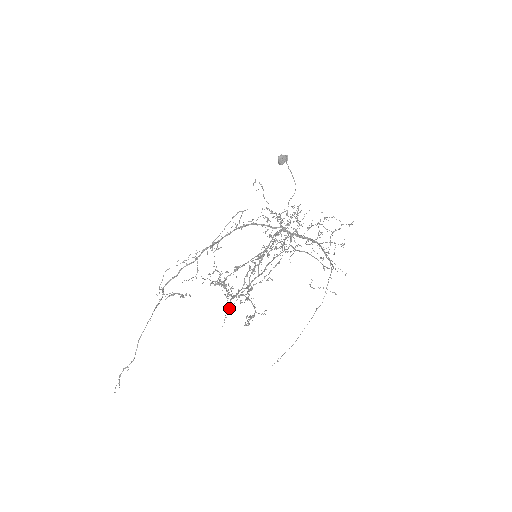
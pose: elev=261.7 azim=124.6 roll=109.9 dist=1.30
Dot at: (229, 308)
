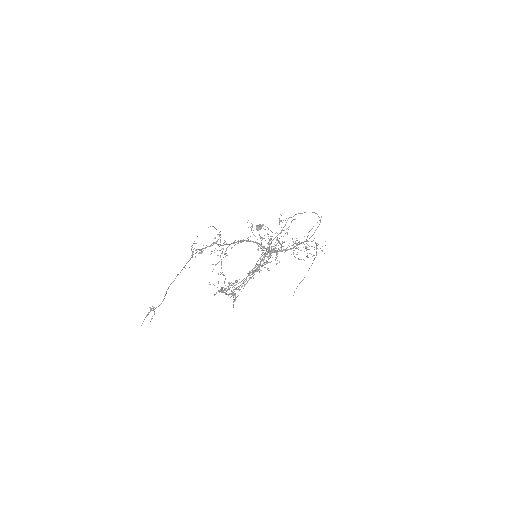
Dot at: (237, 296)
